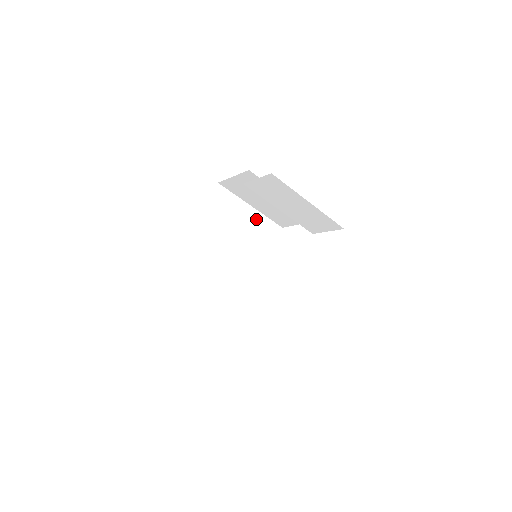
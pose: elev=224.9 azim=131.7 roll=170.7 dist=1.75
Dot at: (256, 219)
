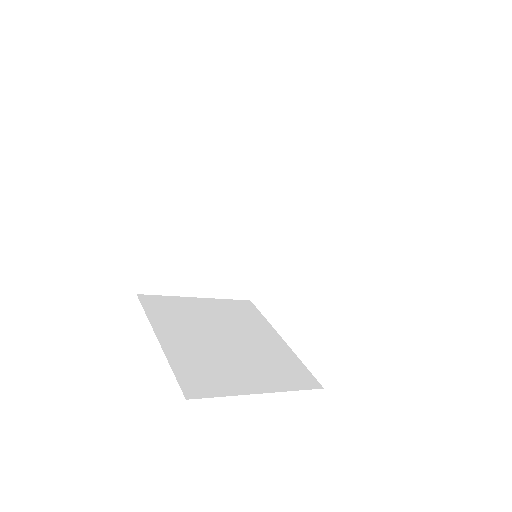
Dot at: (265, 149)
